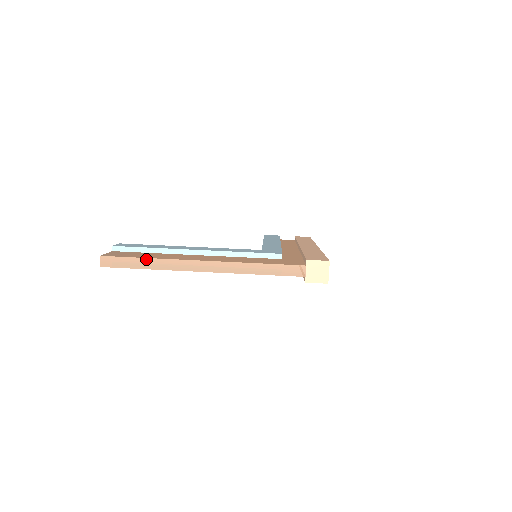
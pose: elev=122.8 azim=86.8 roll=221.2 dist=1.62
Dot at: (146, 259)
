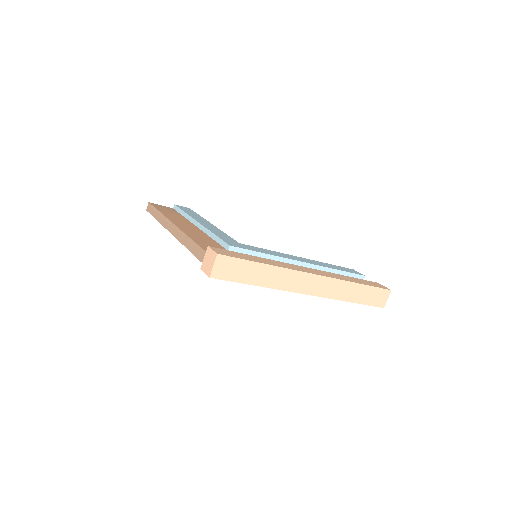
Dot at: (158, 211)
